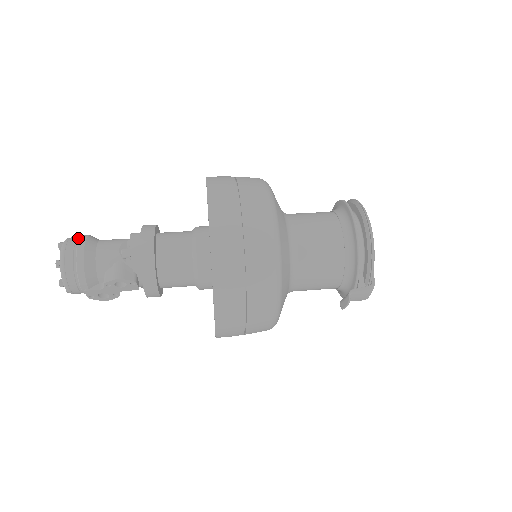
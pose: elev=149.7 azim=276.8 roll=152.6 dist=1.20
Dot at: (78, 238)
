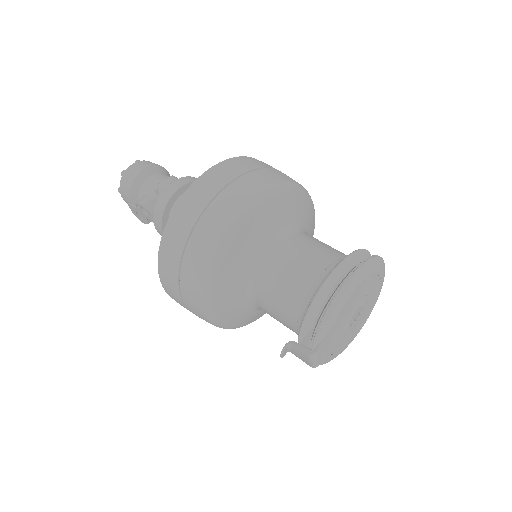
Dot at: (150, 163)
